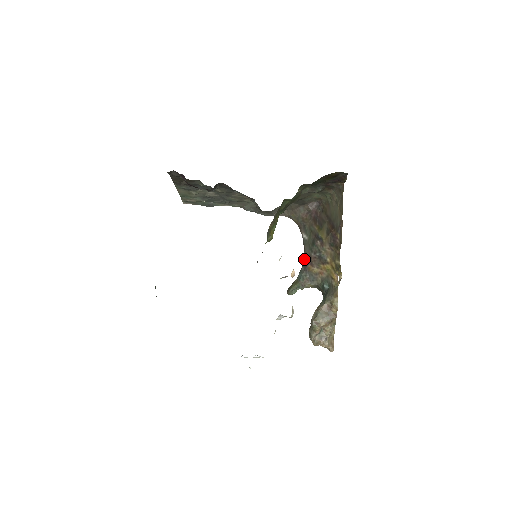
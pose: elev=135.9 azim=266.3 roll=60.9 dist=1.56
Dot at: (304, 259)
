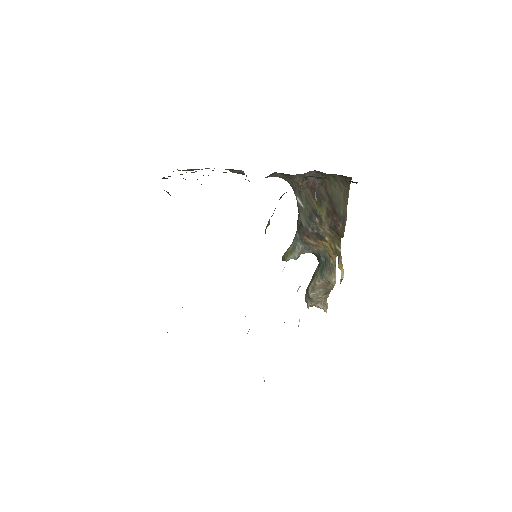
Dot at: (299, 226)
